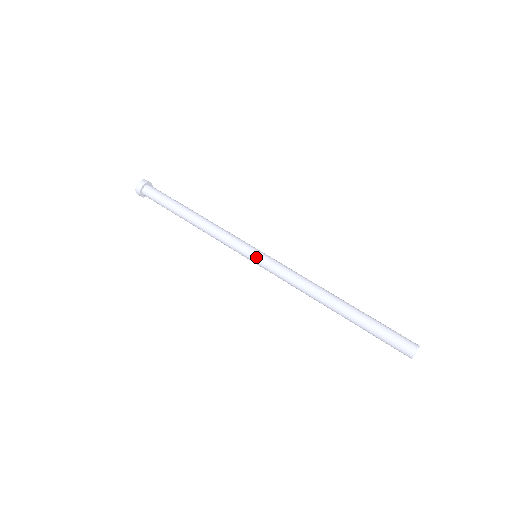
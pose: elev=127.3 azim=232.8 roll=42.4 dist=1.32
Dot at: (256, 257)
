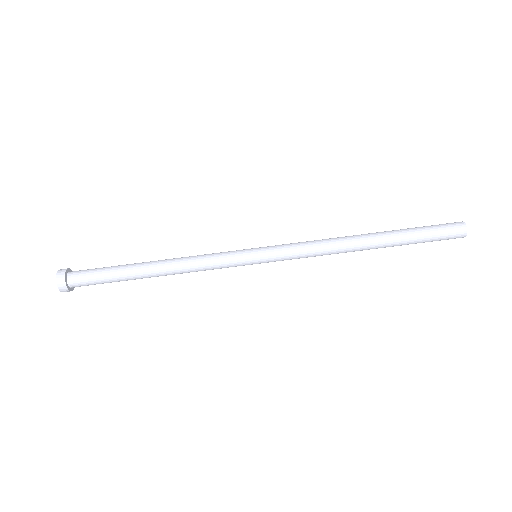
Dot at: occluded
